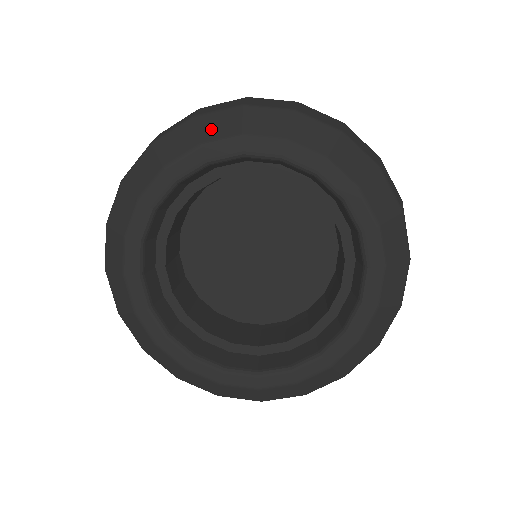
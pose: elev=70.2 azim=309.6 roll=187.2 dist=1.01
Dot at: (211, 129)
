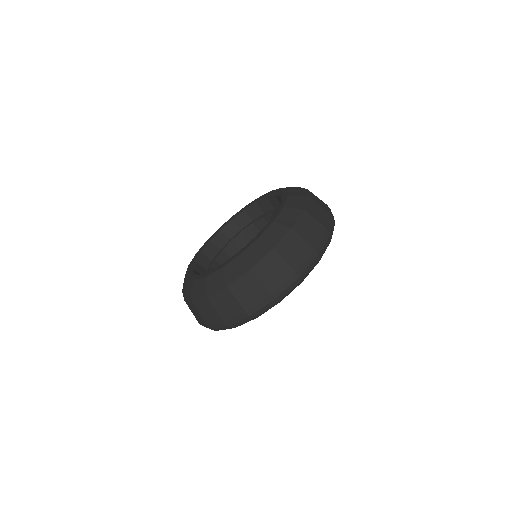
Dot at: occluded
